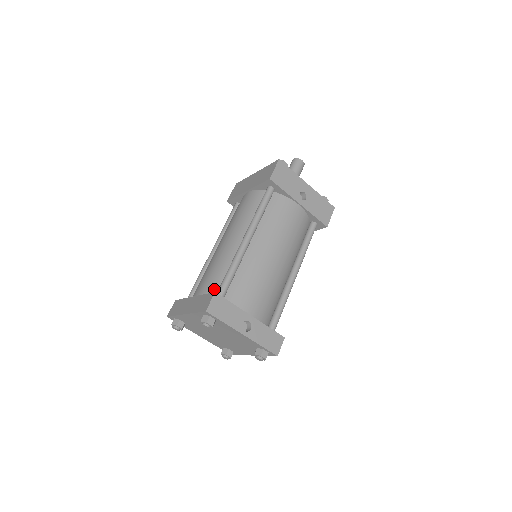
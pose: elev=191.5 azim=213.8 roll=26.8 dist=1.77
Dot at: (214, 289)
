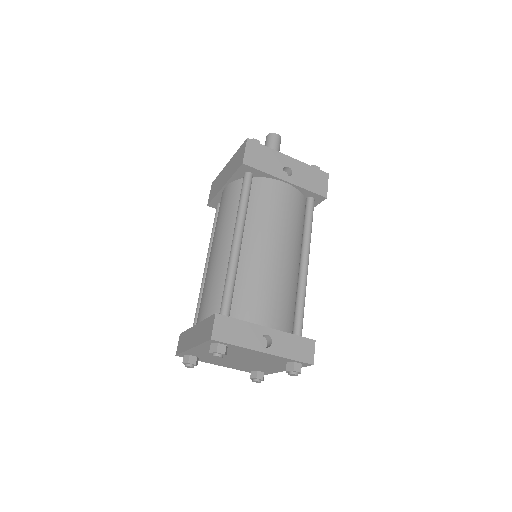
Dot at: (216, 309)
